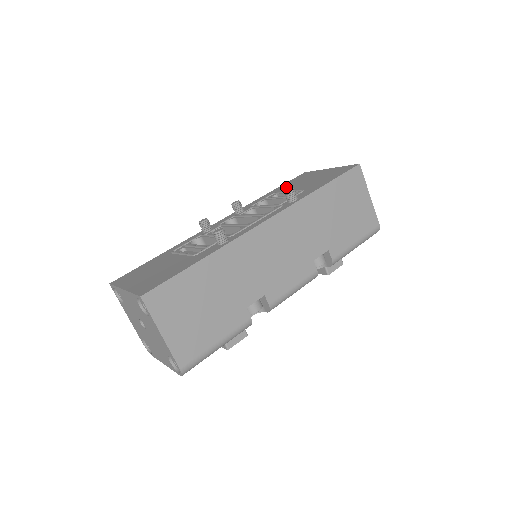
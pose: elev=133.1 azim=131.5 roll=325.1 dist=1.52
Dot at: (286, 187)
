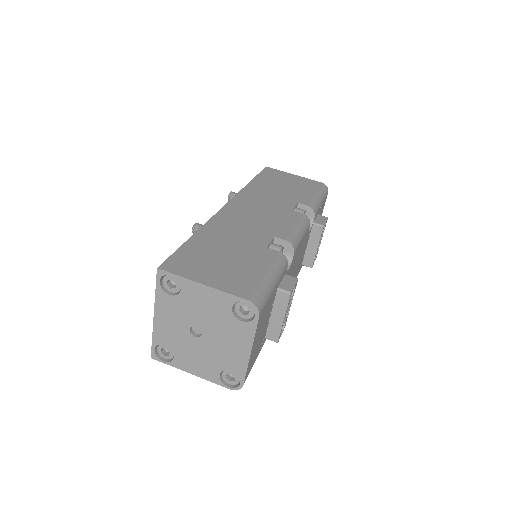
Dot at: occluded
